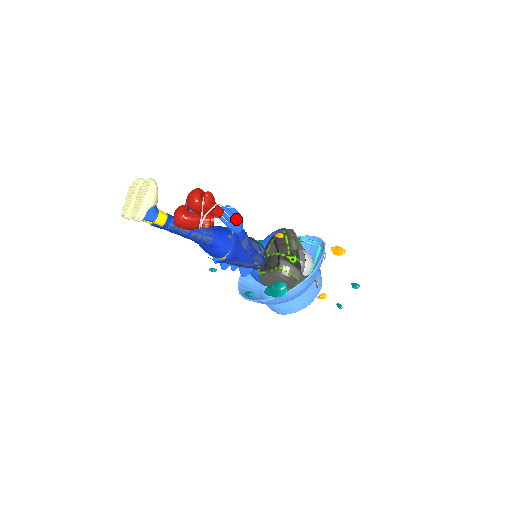
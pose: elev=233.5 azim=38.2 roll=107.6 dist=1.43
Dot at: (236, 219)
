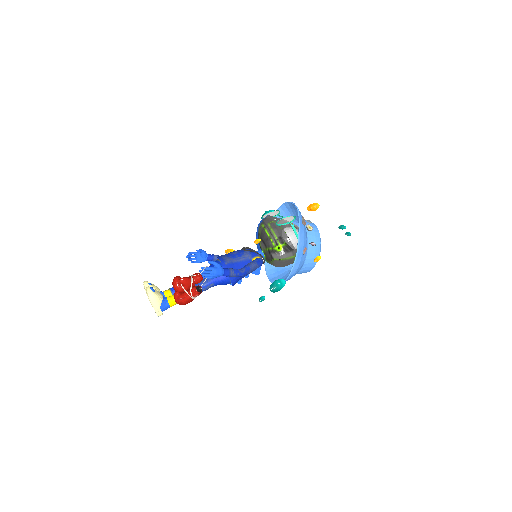
Dot at: (213, 272)
